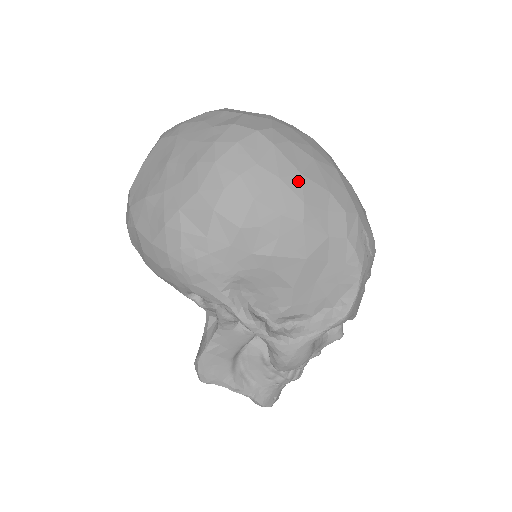
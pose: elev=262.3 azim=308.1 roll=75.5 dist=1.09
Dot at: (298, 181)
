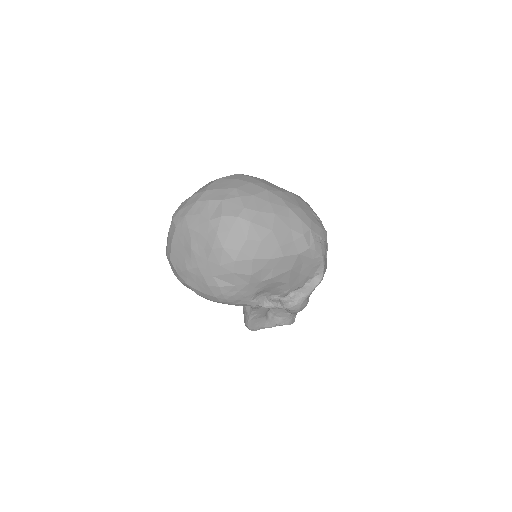
Dot at: (272, 236)
